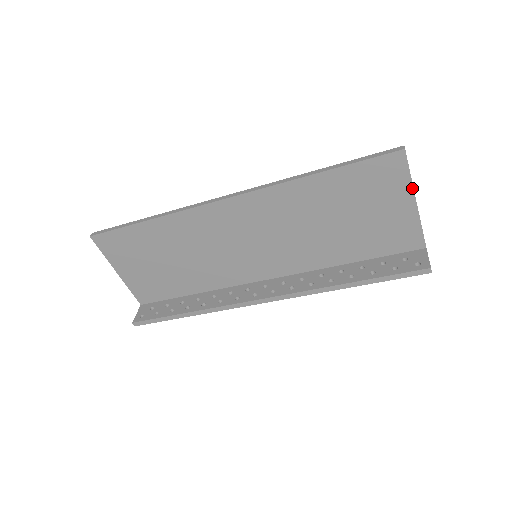
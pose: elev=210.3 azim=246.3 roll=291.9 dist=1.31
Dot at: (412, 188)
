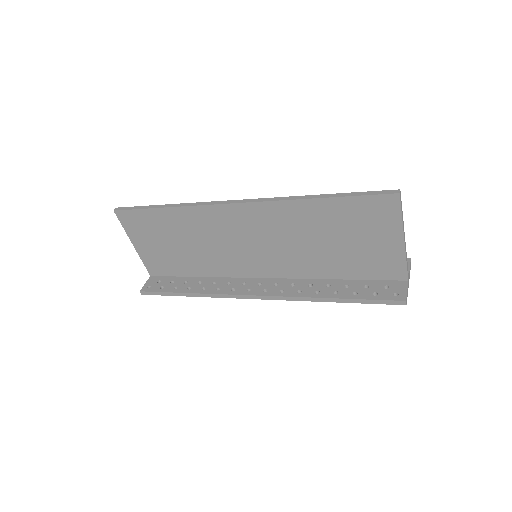
Dot at: (402, 227)
